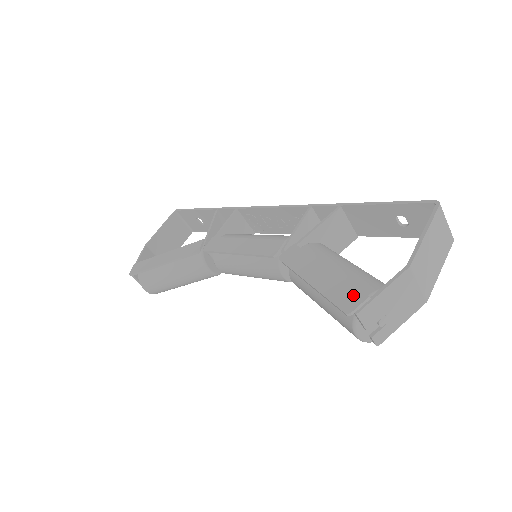
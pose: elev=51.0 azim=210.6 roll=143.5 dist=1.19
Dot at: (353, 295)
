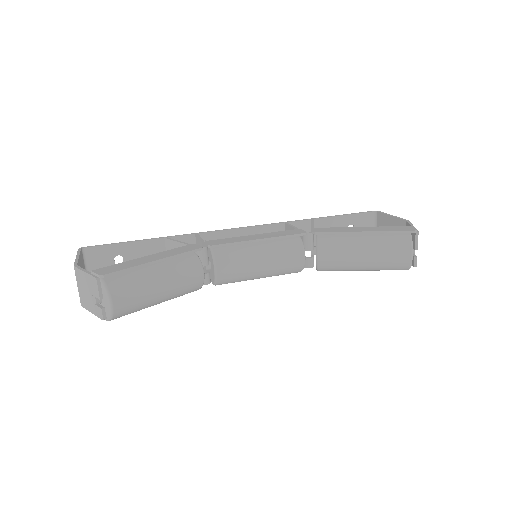
Dot at: (404, 227)
